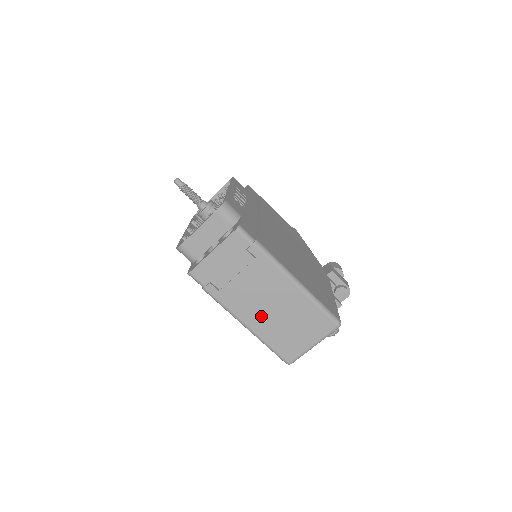
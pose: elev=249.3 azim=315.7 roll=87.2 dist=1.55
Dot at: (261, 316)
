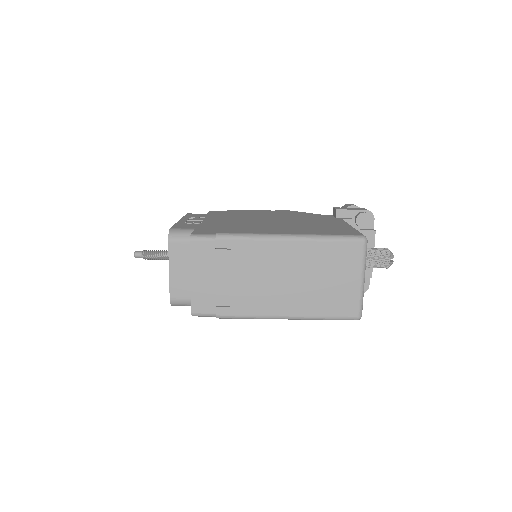
Dot at: (288, 296)
